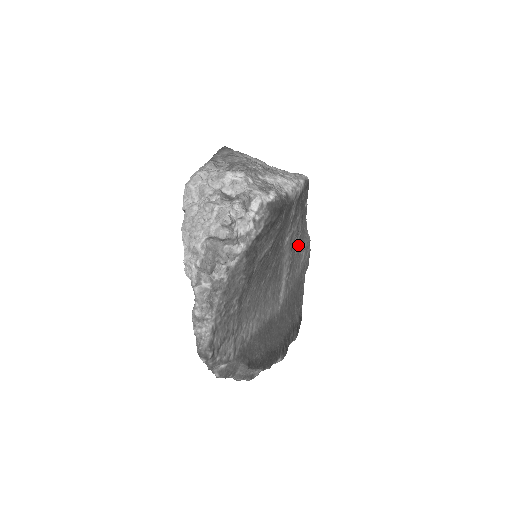
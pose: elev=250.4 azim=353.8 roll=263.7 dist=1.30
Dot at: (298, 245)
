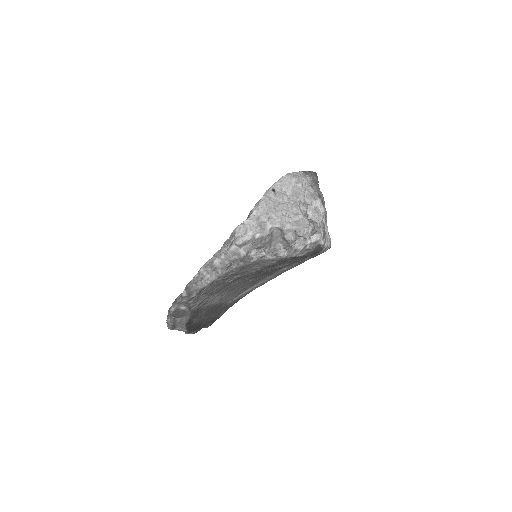
Dot at: occluded
